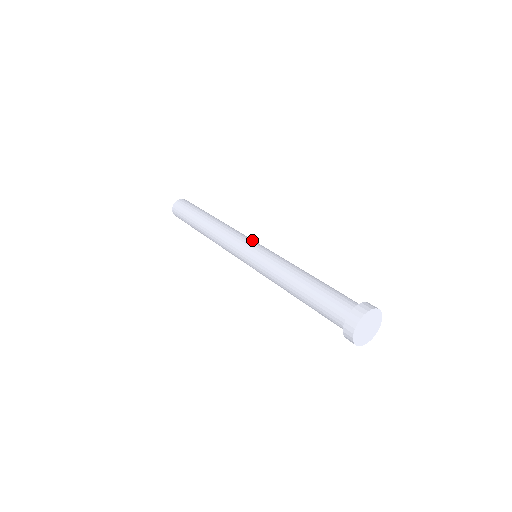
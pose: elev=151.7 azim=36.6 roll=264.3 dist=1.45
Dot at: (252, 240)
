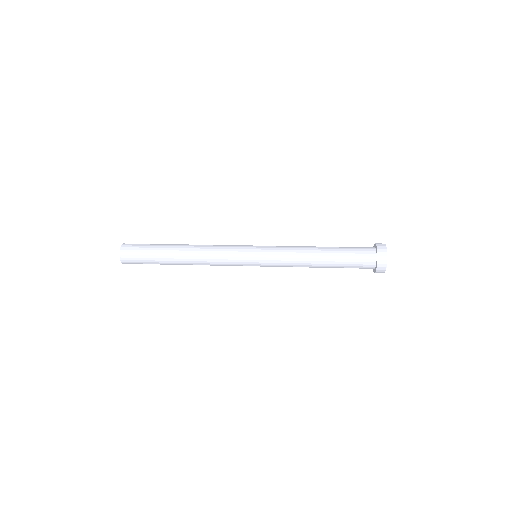
Dot at: (245, 245)
